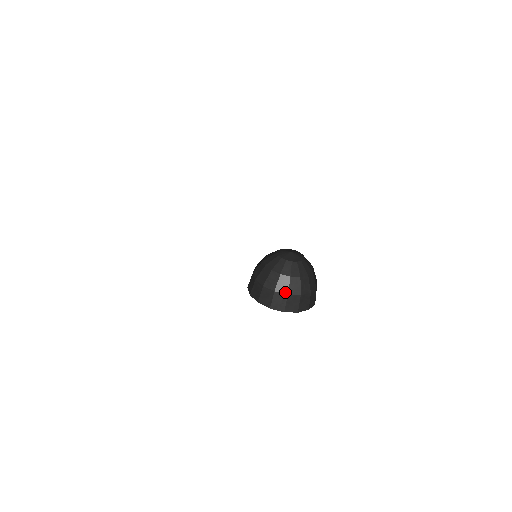
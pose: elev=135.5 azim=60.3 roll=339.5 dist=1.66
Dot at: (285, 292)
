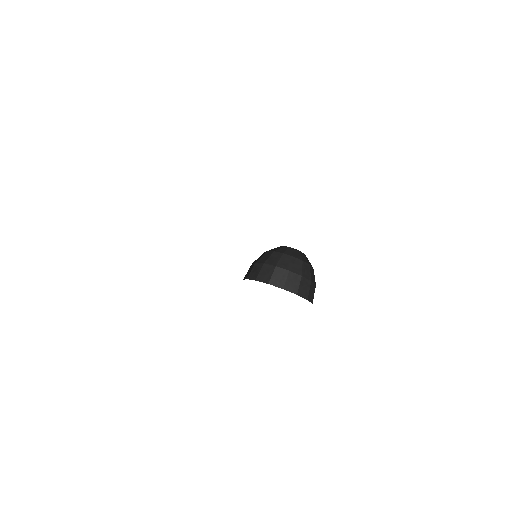
Dot at: (287, 268)
